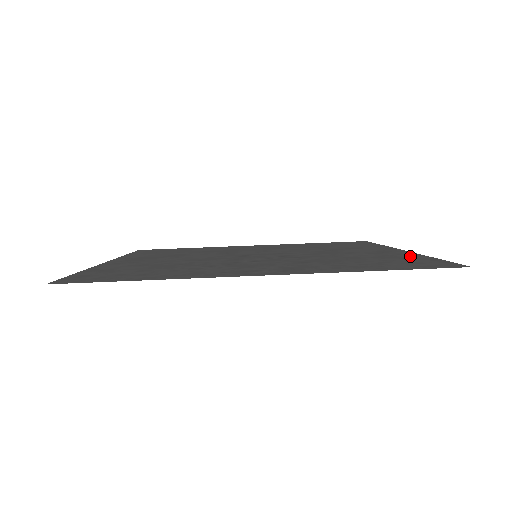
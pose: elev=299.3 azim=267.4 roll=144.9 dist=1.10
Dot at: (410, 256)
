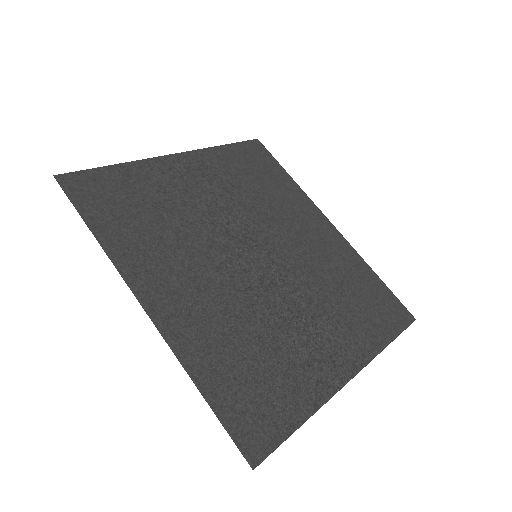
Dot at: (306, 396)
